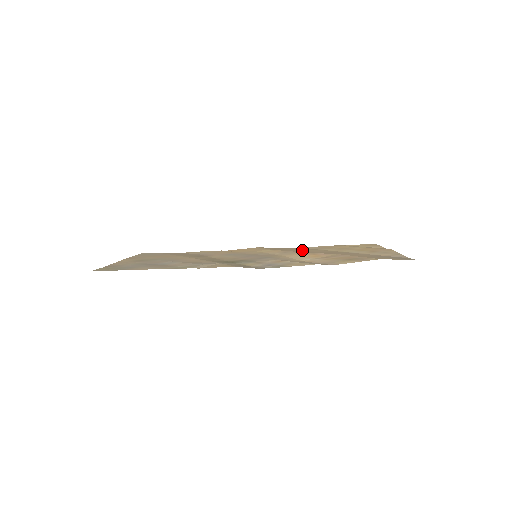
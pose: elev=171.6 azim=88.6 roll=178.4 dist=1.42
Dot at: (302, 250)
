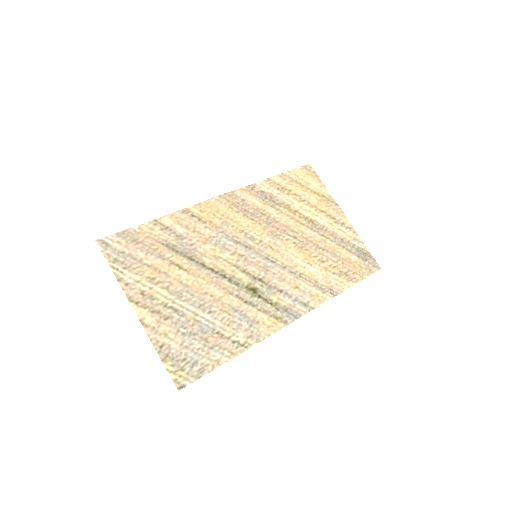
Dot at: (279, 221)
